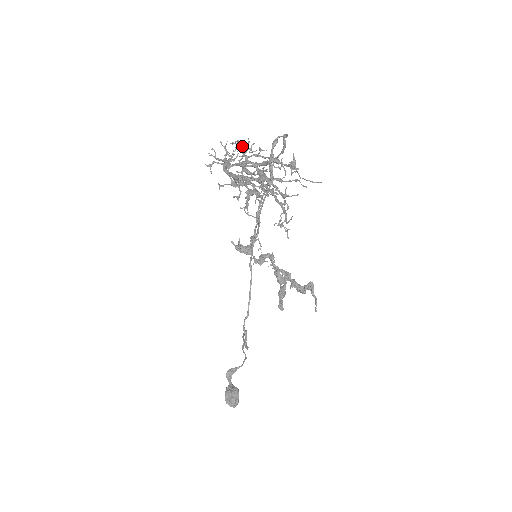
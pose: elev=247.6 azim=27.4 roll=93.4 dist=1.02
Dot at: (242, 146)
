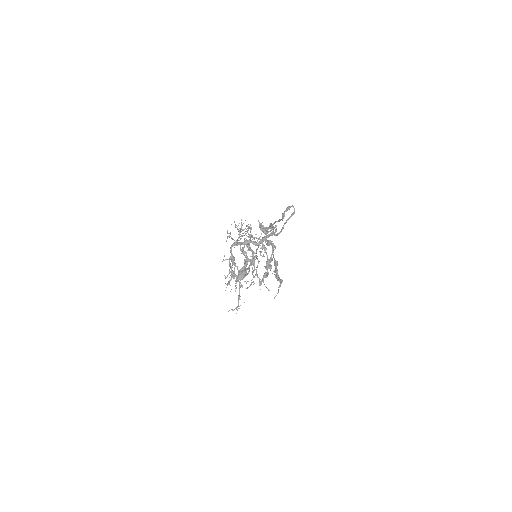
Dot at: occluded
